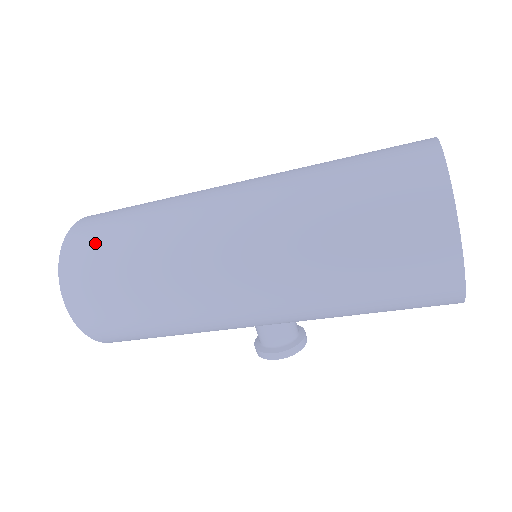
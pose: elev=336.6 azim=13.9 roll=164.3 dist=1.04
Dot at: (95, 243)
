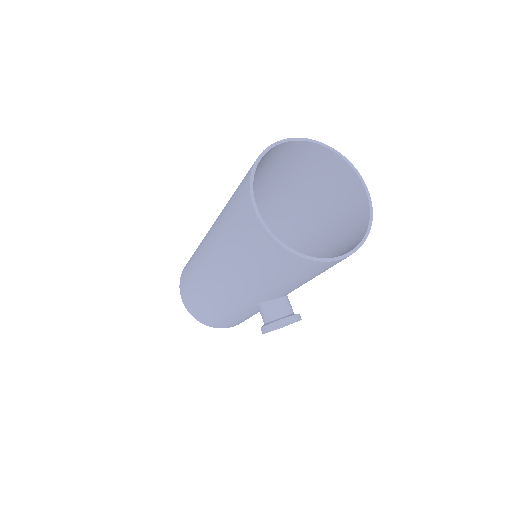
Dot at: occluded
